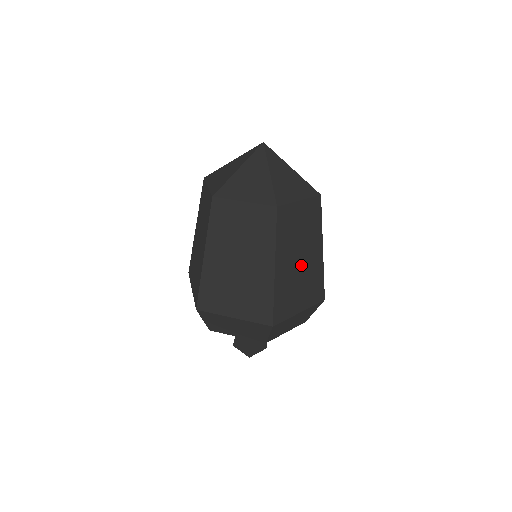
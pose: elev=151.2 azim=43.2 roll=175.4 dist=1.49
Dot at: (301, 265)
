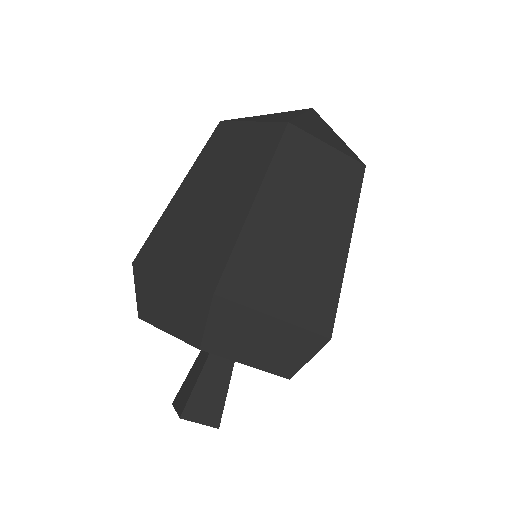
Dot at: (302, 238)
